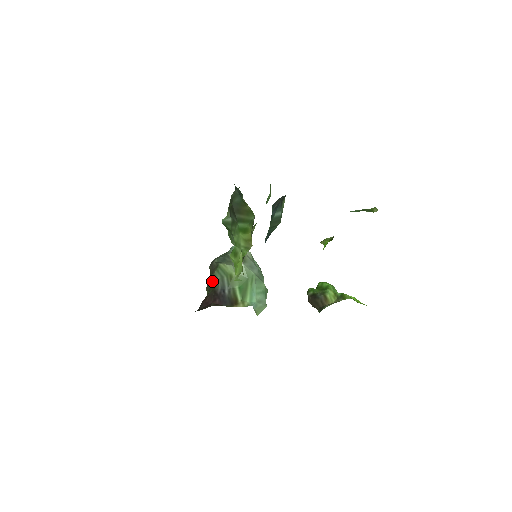
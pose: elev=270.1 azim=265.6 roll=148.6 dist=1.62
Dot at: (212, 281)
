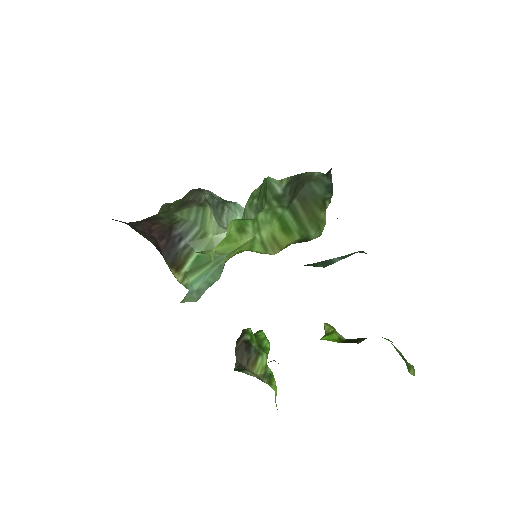
Dot at: (180, 211)
